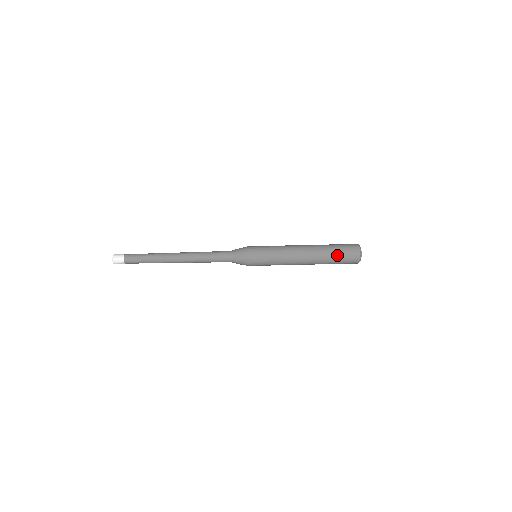
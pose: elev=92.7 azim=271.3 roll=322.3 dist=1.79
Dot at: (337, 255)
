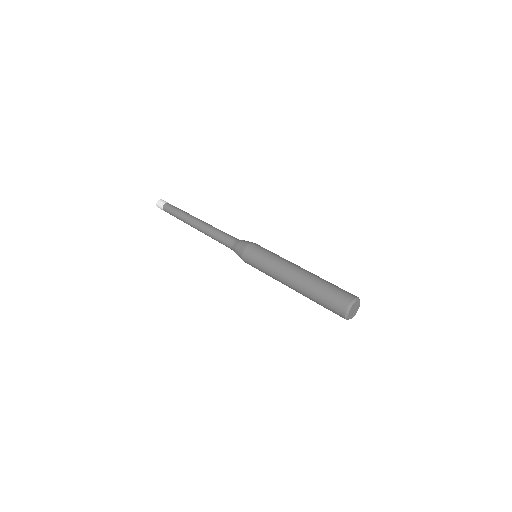
Dot at: (323, 295)
